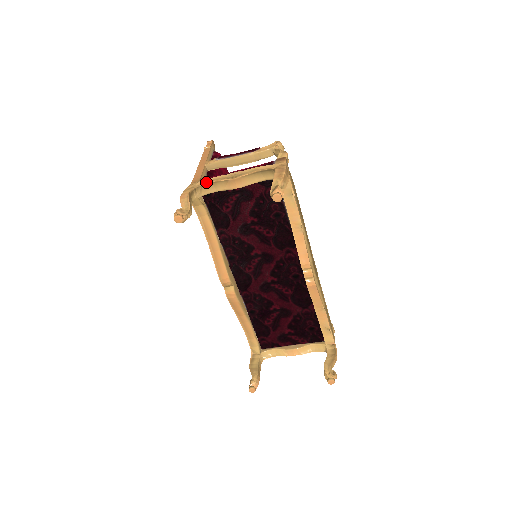
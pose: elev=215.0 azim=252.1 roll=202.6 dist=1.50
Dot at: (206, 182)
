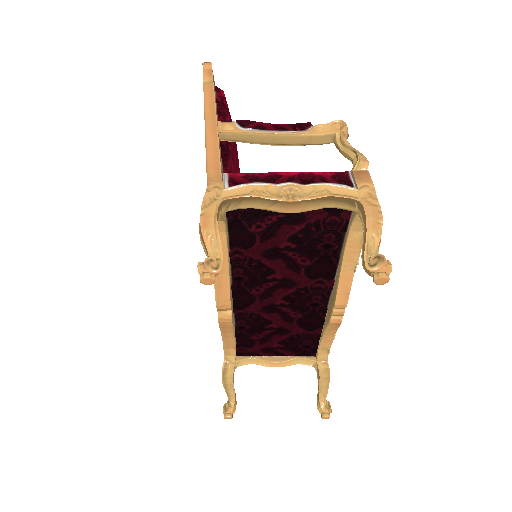
Dot at: (240, 193)
